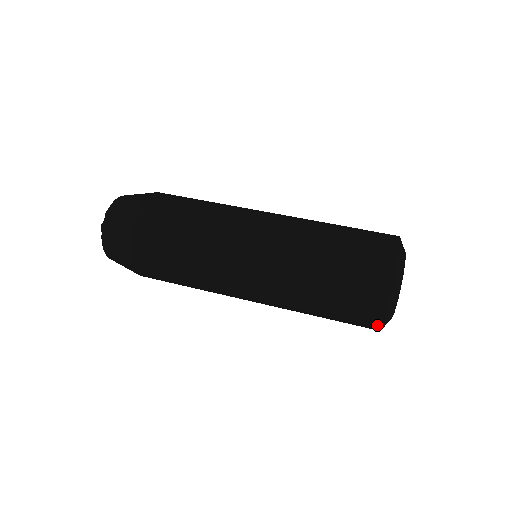
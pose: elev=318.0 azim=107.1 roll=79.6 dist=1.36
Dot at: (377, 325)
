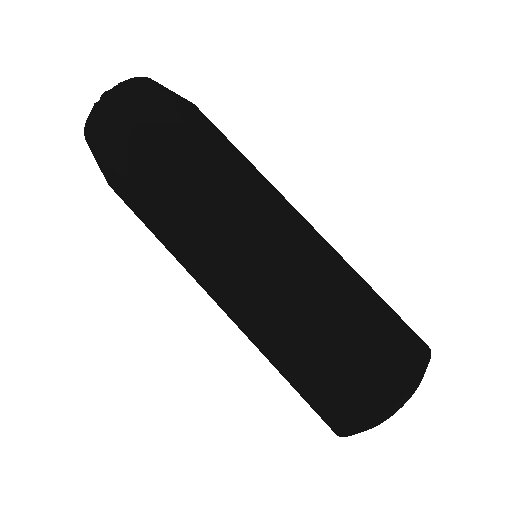
Dot at: occluded
